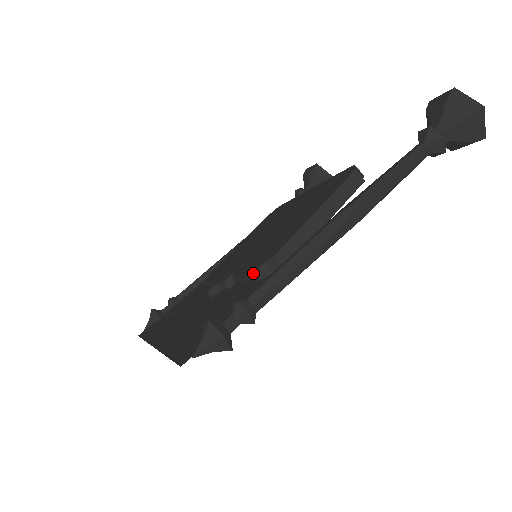
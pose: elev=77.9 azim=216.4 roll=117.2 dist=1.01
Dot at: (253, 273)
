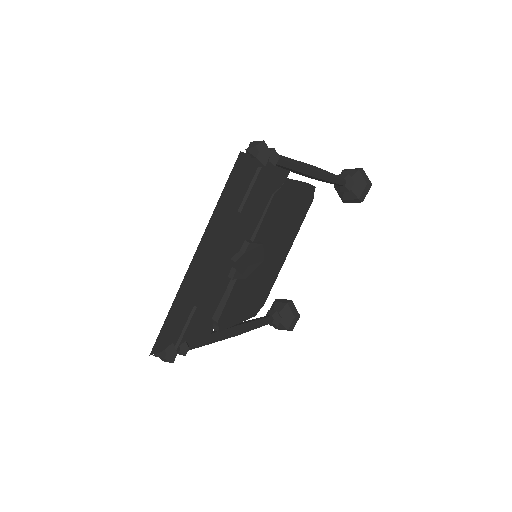
Dot at: occluded
